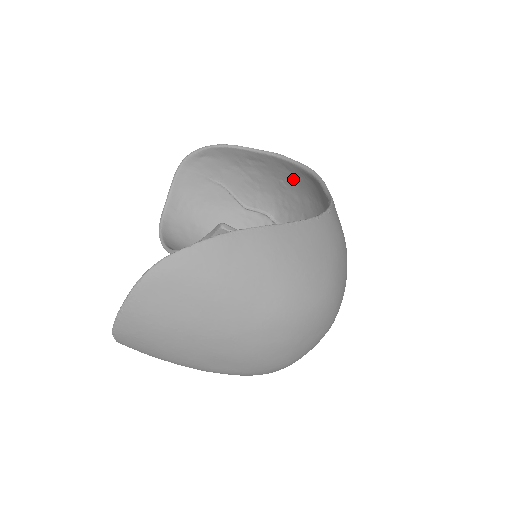
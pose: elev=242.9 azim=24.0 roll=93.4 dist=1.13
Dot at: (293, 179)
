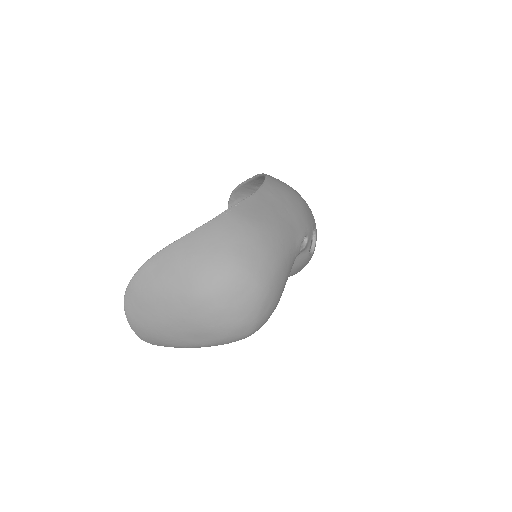
Dot at: occluded
